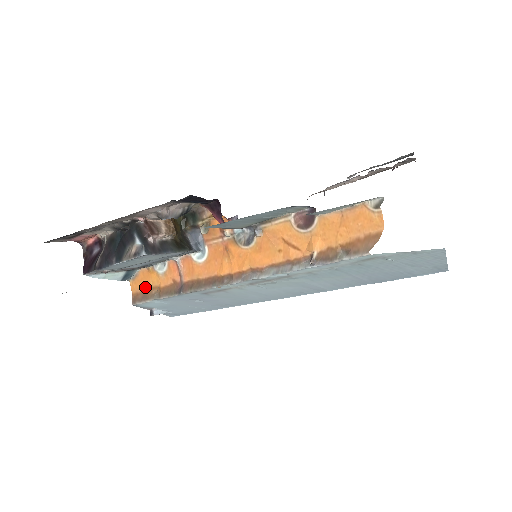
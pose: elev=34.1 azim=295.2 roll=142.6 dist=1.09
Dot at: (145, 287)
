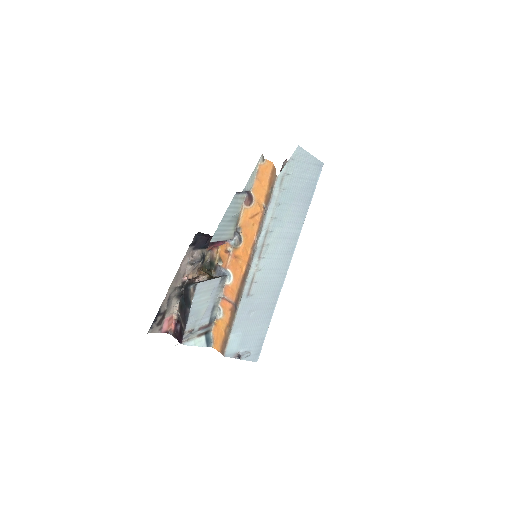
Dot at: (222, 336)
